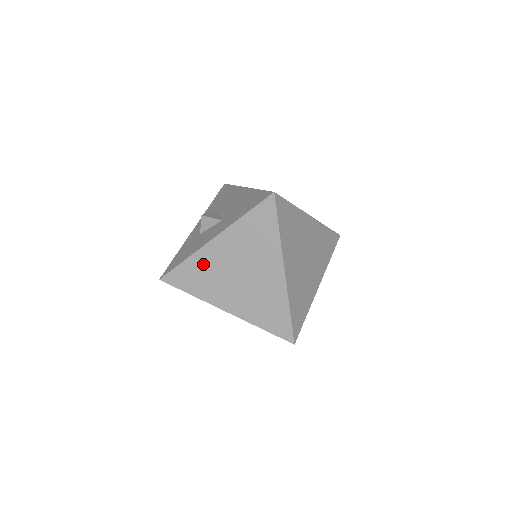
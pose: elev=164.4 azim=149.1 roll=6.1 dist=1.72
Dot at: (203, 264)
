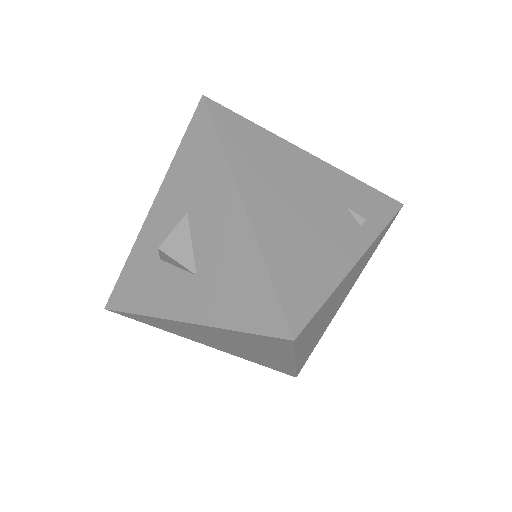
Dot at: (169, 325)
